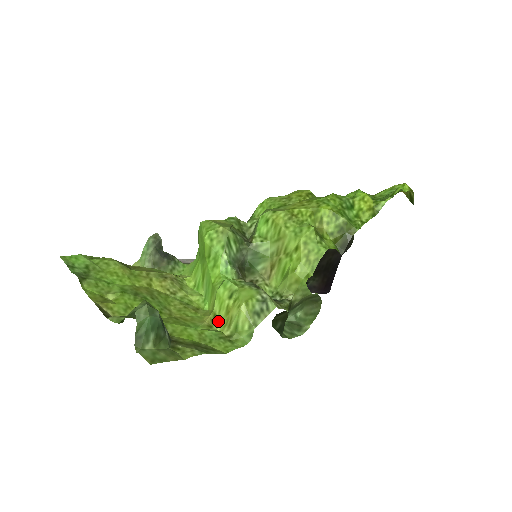
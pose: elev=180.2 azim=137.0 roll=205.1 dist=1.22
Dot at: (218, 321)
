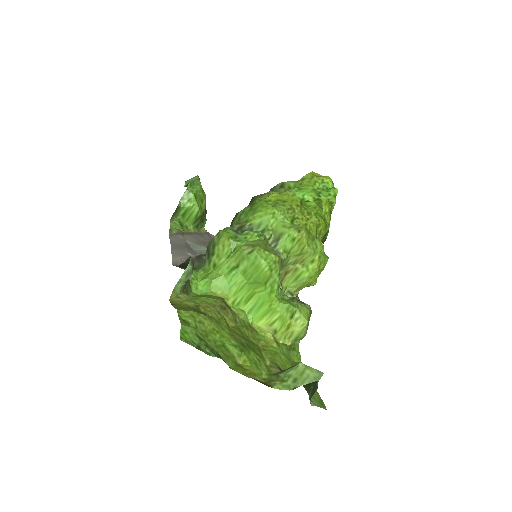
Dot at: (279, 336)
